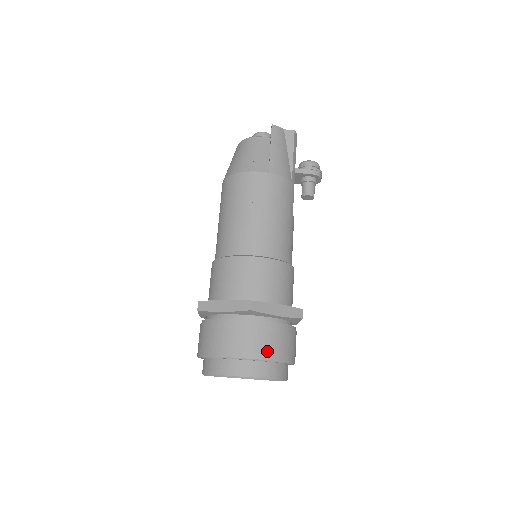
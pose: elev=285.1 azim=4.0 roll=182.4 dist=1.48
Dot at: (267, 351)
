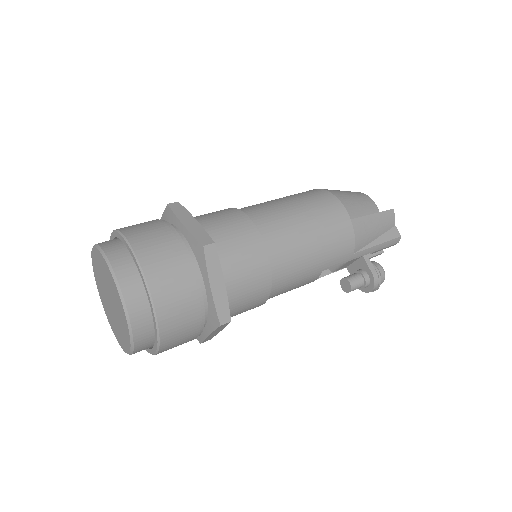
Dot at: (163, 291)
